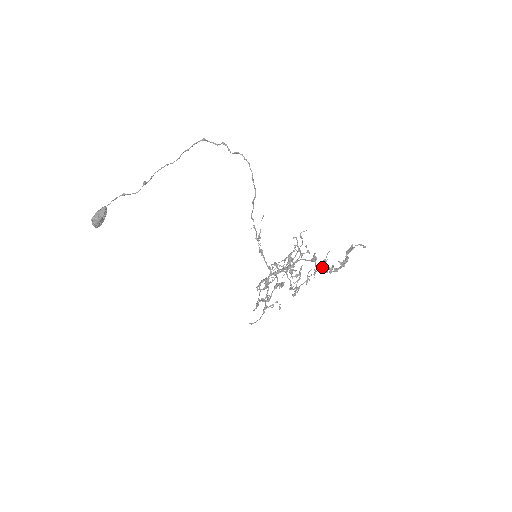
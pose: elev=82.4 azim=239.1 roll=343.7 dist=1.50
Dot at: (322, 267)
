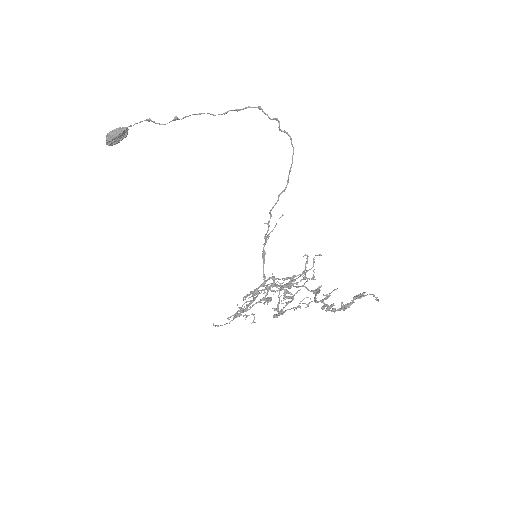
Dot at: (321, 301)
